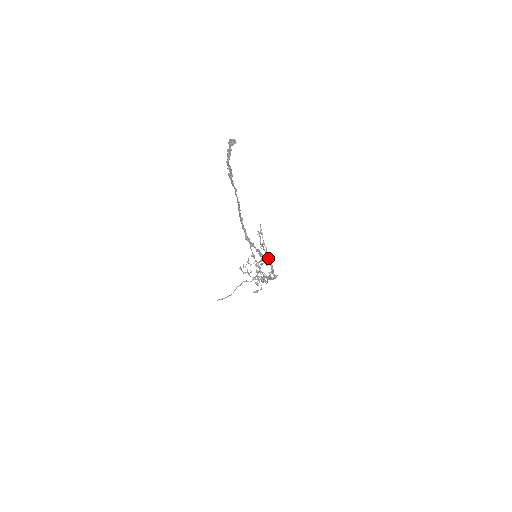
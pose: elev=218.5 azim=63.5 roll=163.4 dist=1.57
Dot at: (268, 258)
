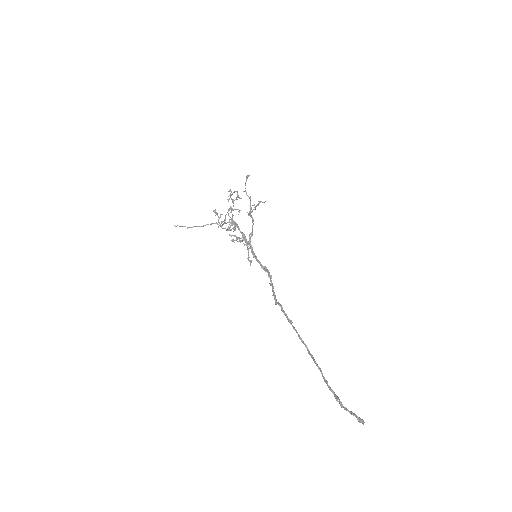
Dot at: (251, 215)
